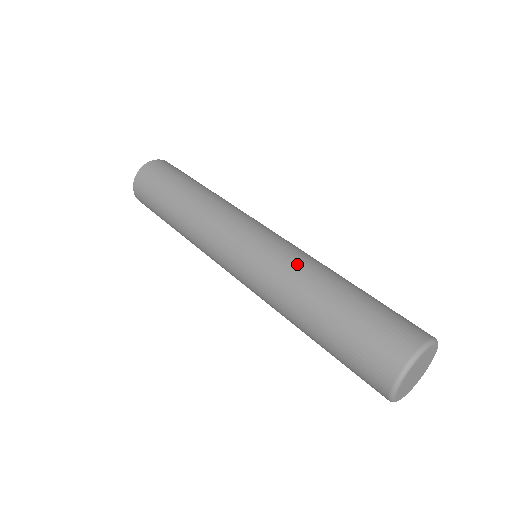
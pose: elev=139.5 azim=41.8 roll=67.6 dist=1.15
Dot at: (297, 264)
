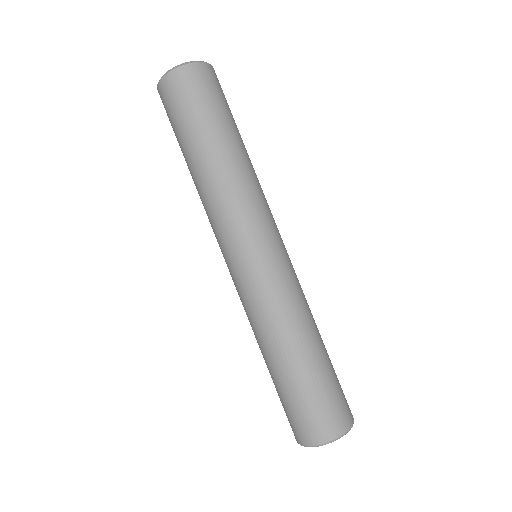
Dot at: (275, 316)
